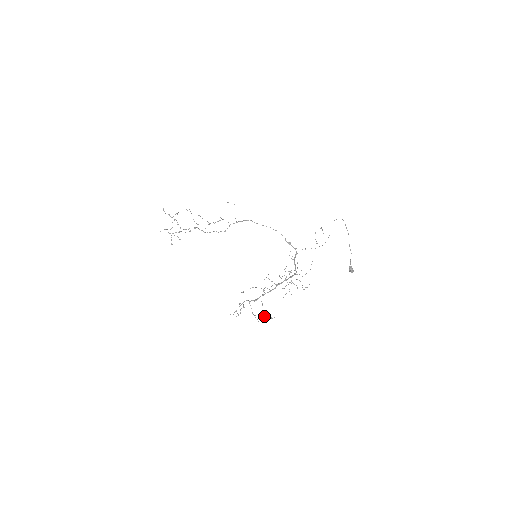
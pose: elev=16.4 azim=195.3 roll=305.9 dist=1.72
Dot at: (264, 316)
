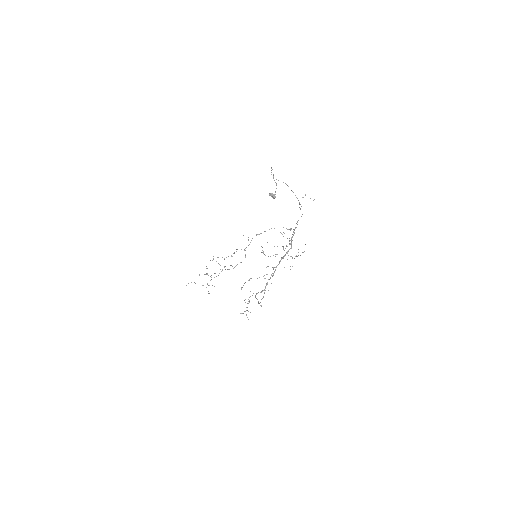
Dot at: (262, 298)
